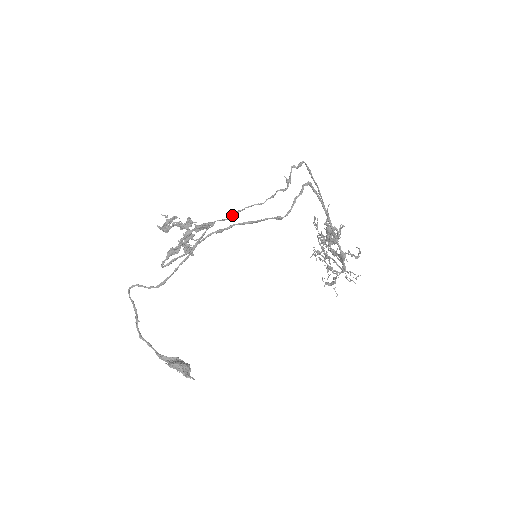
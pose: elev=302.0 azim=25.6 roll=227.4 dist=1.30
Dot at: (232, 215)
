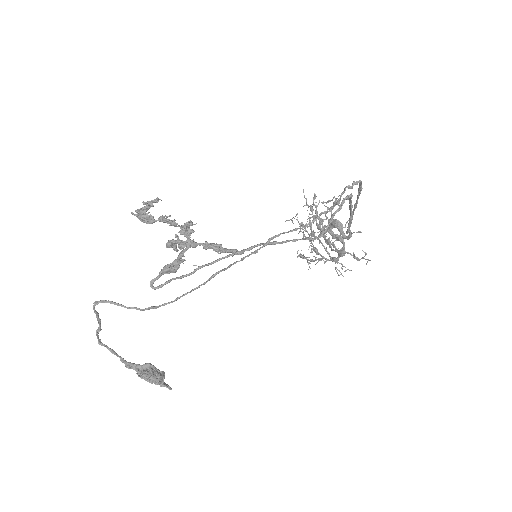
Dot at: (265, 245)
